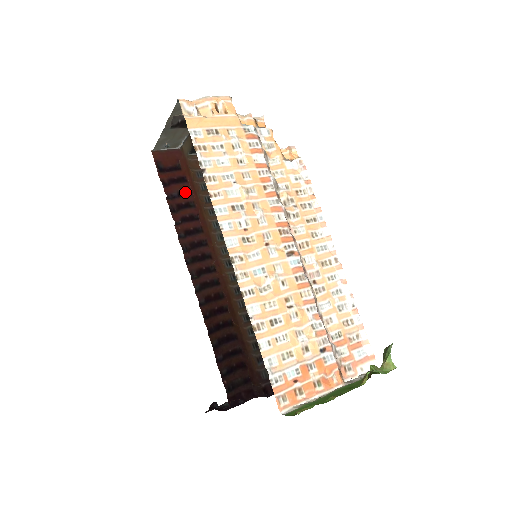
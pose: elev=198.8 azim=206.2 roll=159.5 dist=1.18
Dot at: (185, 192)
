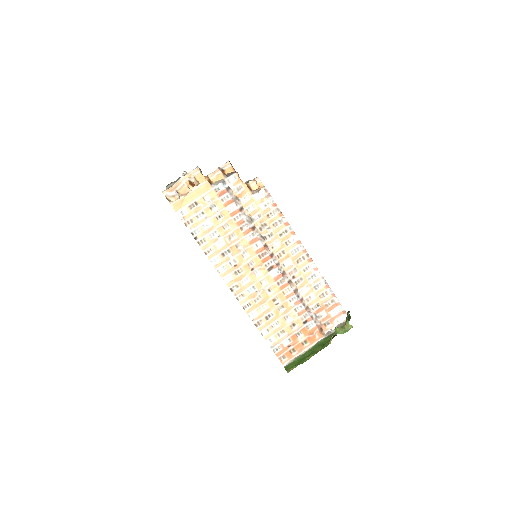
Dot at: occluded
